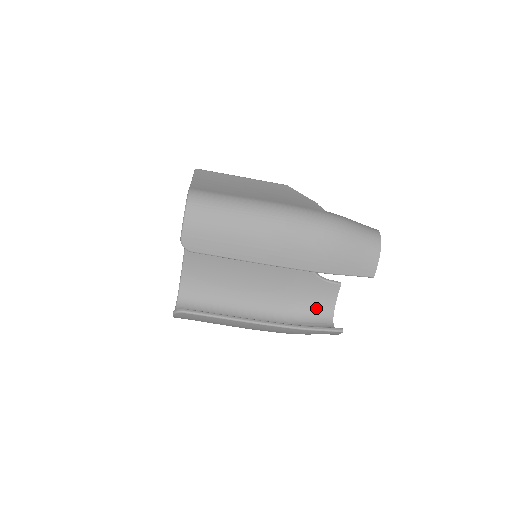
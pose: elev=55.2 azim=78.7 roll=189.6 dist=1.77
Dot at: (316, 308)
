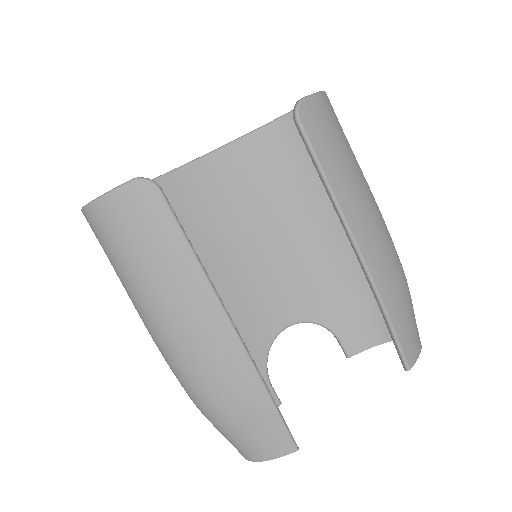
Dot at: occluded
